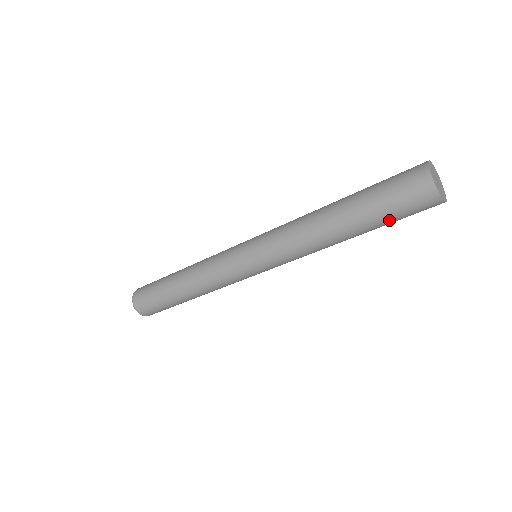
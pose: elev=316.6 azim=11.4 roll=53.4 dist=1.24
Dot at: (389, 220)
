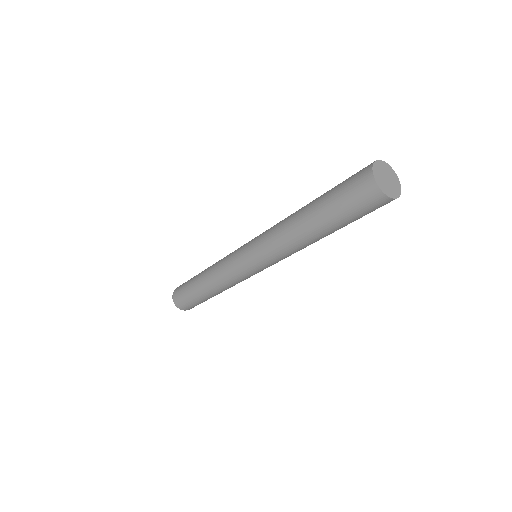
Dot at: (354, 220)
